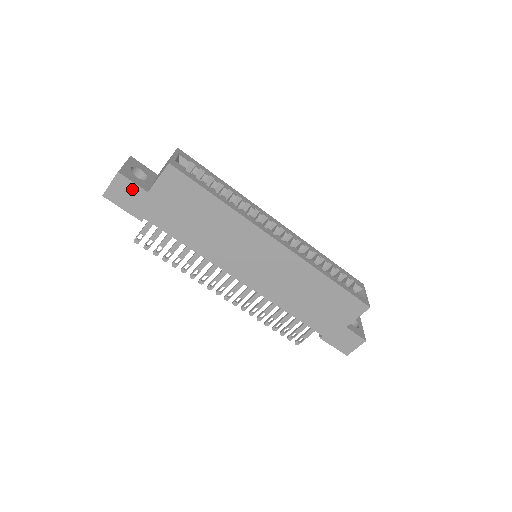
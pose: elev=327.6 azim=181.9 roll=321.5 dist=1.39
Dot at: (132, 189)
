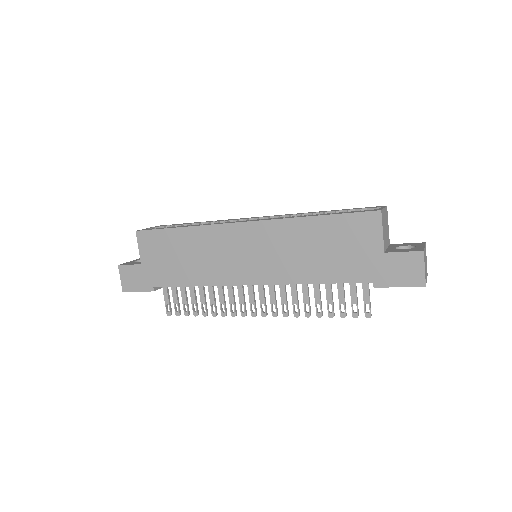
Dot at: (132, 271)
